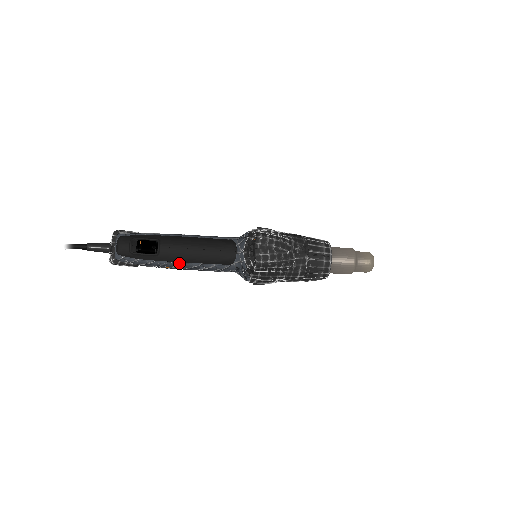
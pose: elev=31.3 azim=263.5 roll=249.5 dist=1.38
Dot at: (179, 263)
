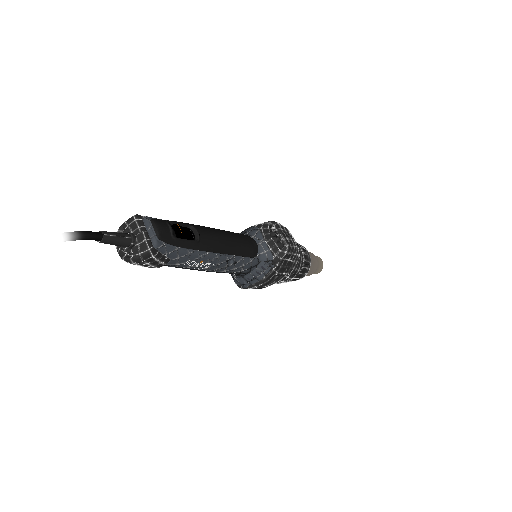
Dot at: (216, 254)
